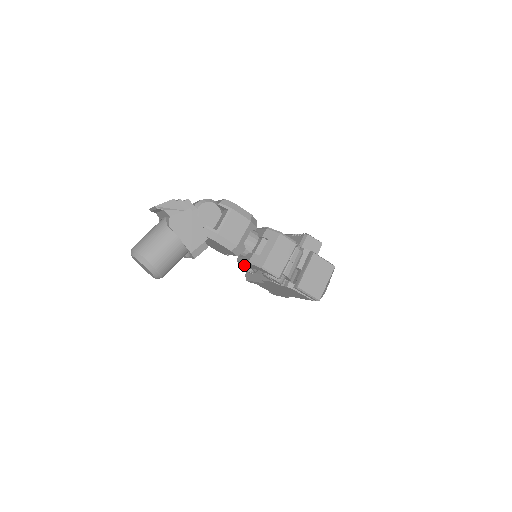
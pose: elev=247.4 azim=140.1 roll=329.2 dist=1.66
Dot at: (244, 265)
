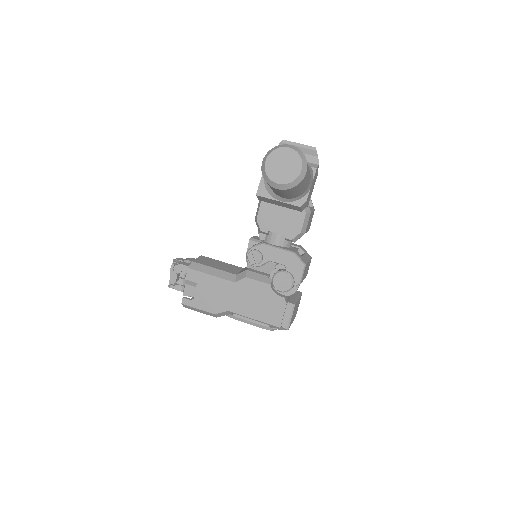
Dot at: (262, 252)
